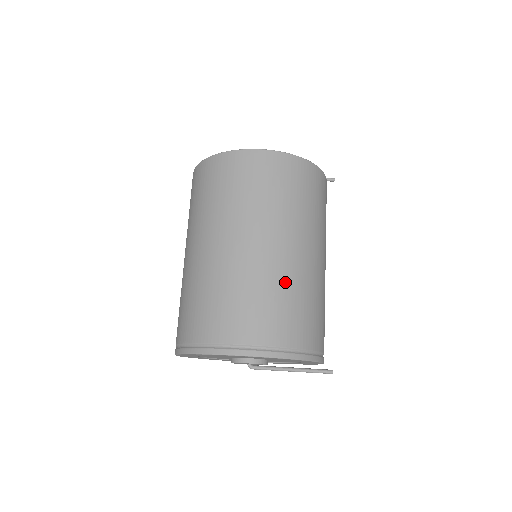
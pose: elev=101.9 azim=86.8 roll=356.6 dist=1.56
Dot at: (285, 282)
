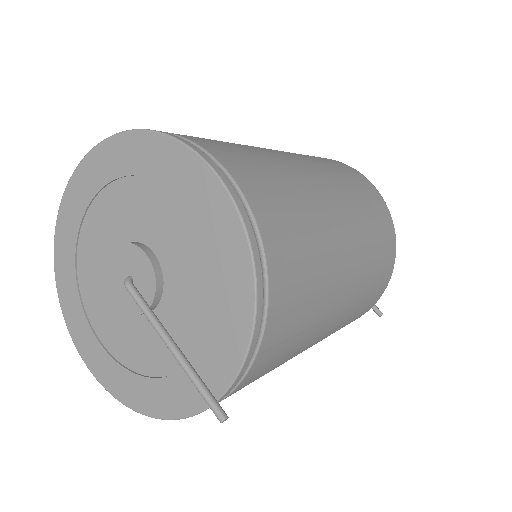
Dot at: (315, 215)
